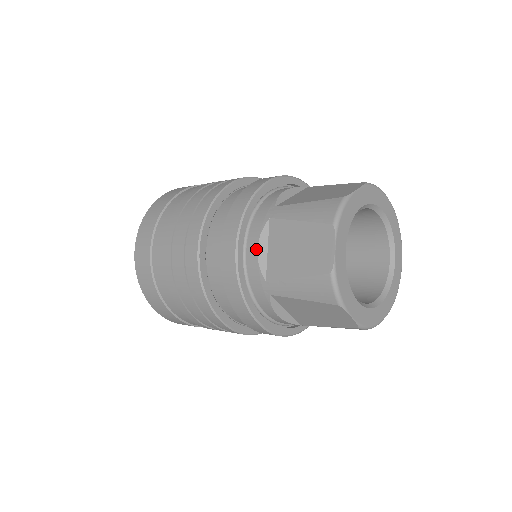
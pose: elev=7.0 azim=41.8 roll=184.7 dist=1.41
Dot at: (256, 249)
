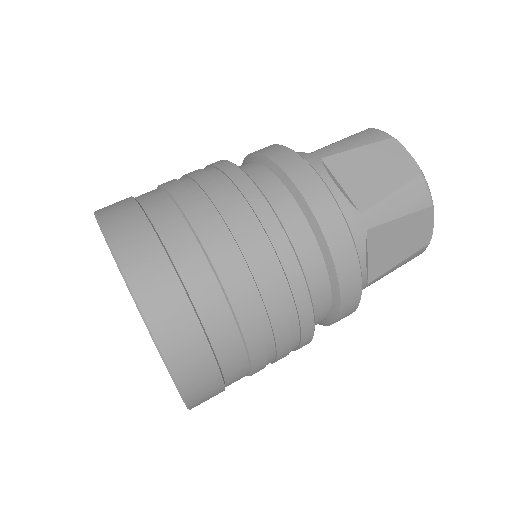
Dot at: (334, 184)
